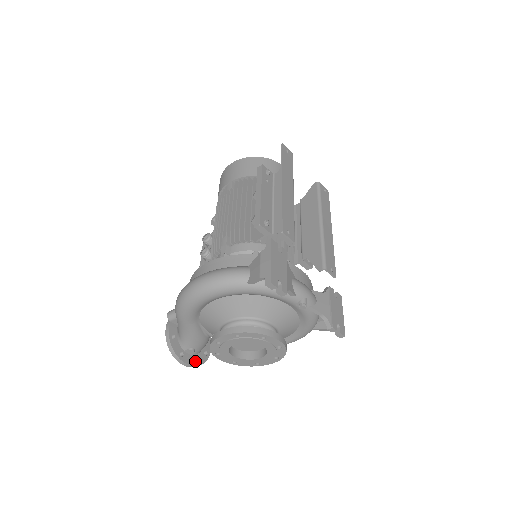
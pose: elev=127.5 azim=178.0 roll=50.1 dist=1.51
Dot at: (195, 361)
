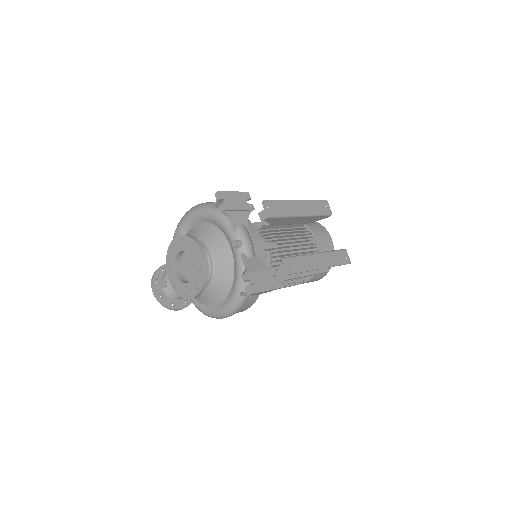
Dot at: (162, 298)
